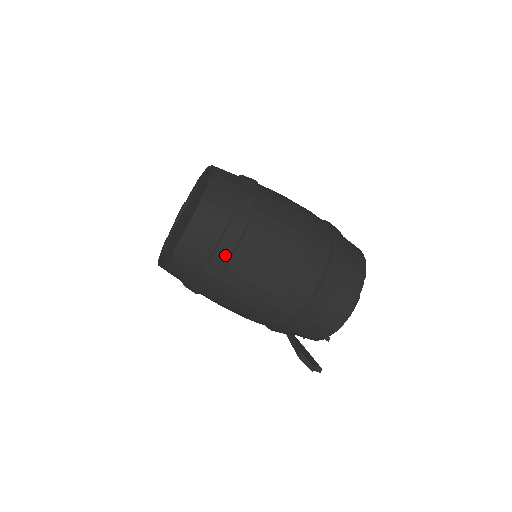
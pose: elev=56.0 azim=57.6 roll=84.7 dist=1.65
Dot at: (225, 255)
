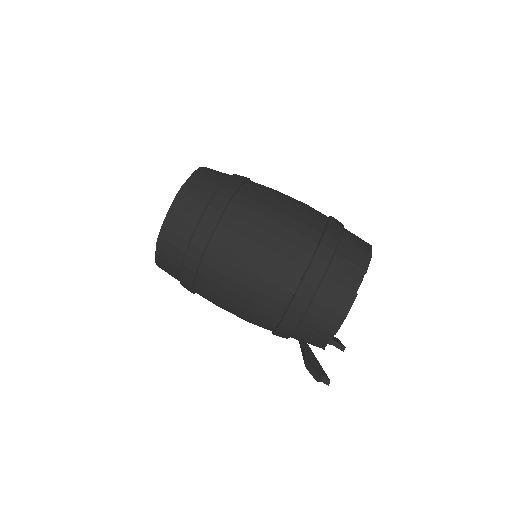
Dot at: (198, 247)
